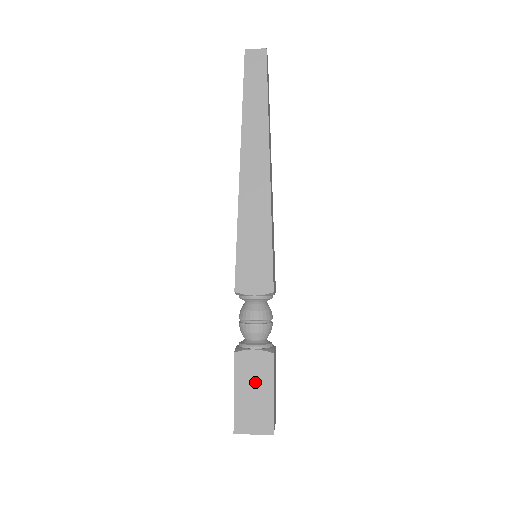
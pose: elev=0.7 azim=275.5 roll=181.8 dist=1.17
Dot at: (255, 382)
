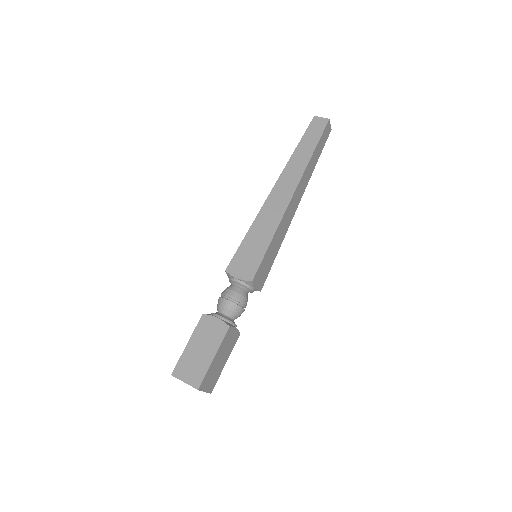
Dot at: (206, 342)
